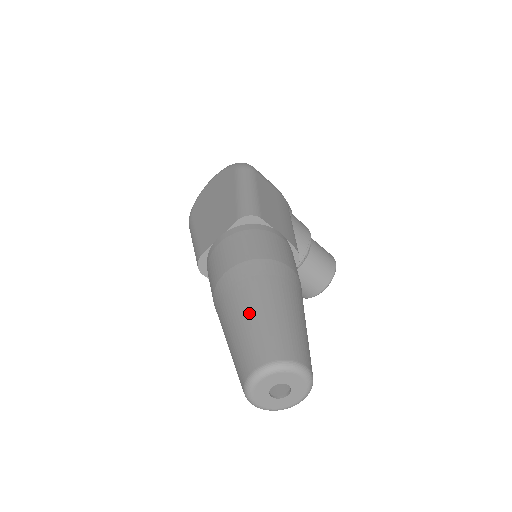
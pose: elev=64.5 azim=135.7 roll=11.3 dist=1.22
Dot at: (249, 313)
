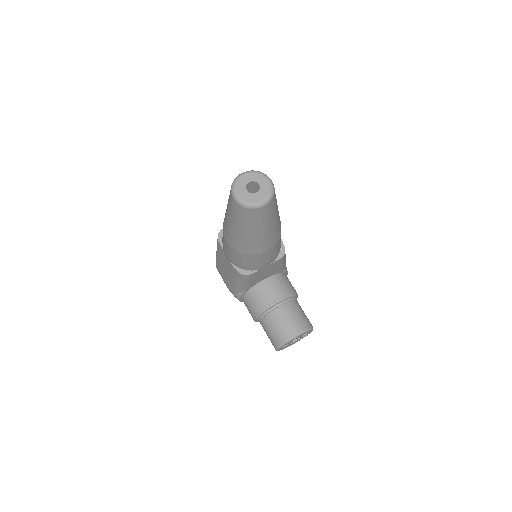
Dot at: occluded
